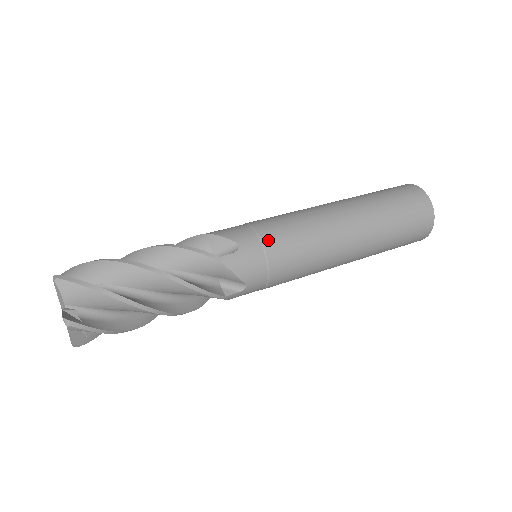
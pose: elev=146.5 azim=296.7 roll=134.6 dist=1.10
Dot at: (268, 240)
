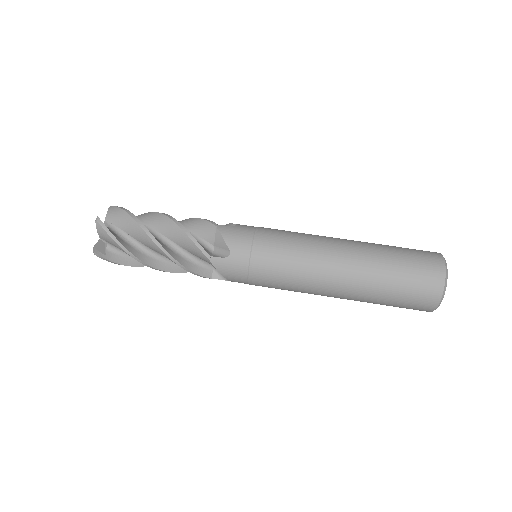
Dot at: (256, 260)
